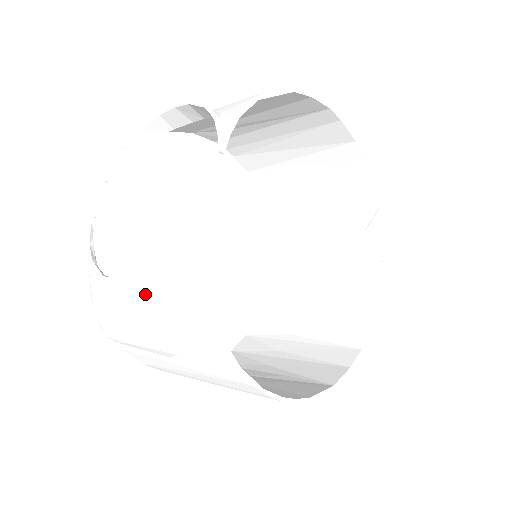
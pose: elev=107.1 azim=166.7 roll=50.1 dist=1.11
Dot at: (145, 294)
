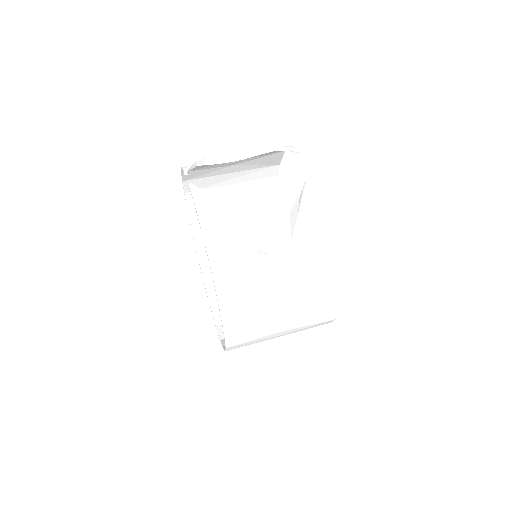
Dot at: (295, 189)
